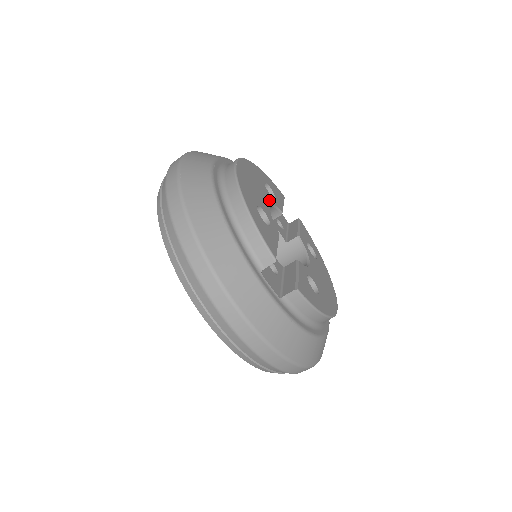
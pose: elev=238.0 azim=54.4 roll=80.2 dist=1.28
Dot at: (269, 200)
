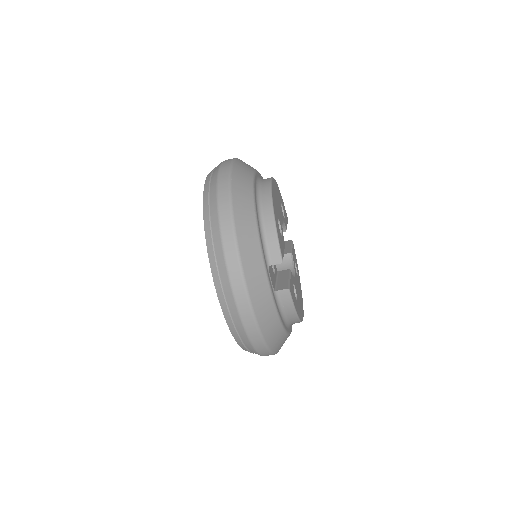
Dot at: (282, 217)
